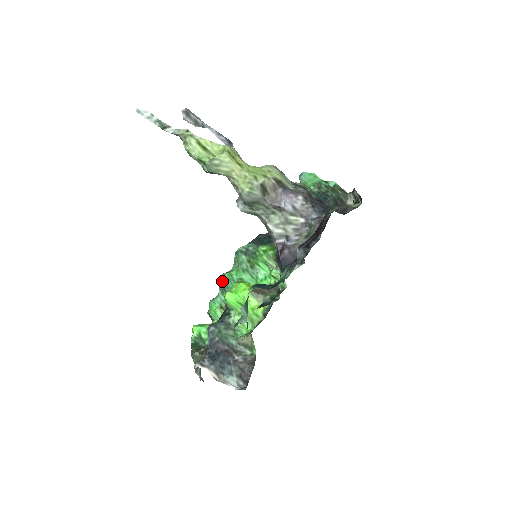
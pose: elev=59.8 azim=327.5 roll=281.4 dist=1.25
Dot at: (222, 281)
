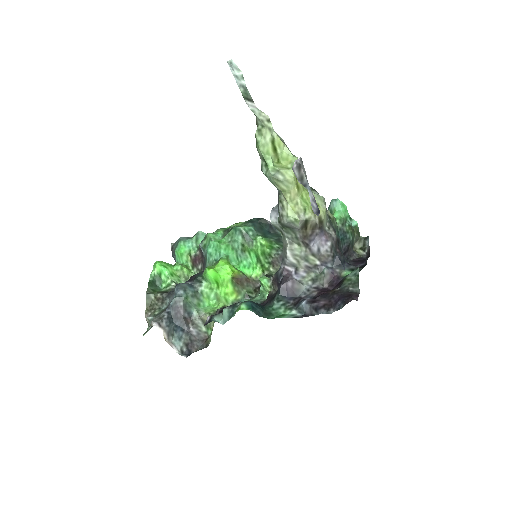
Dot at: (206, 241)
